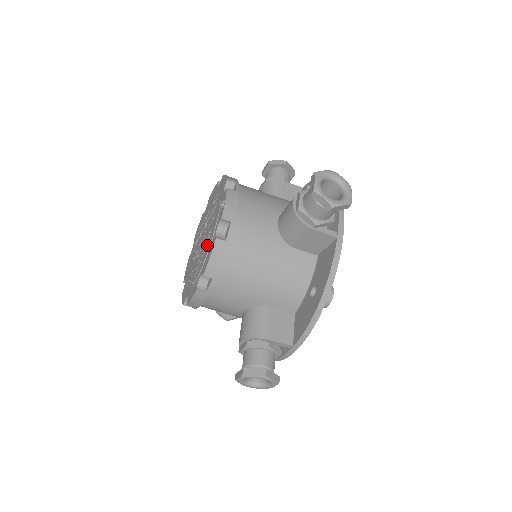
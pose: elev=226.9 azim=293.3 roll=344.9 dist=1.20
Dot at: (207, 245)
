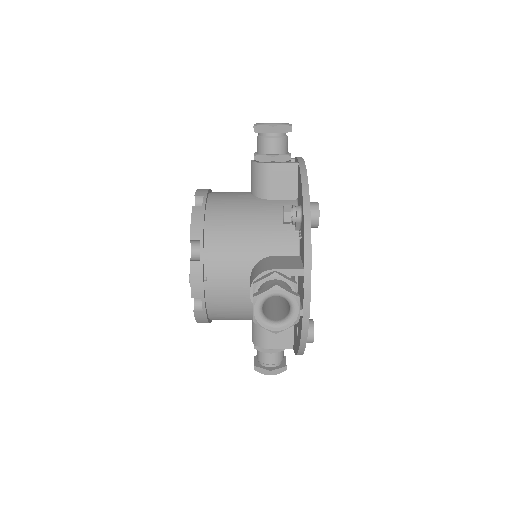
Dot at: occluded
